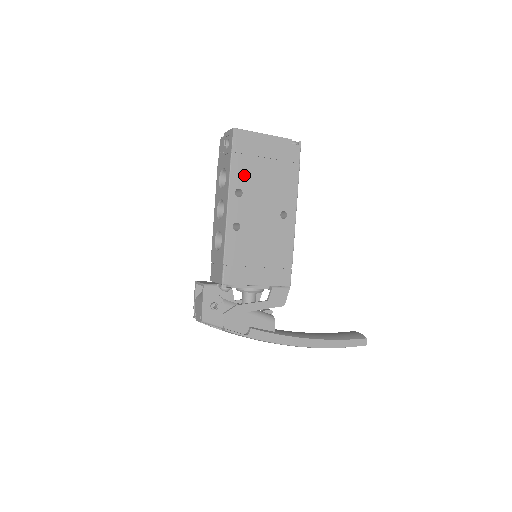
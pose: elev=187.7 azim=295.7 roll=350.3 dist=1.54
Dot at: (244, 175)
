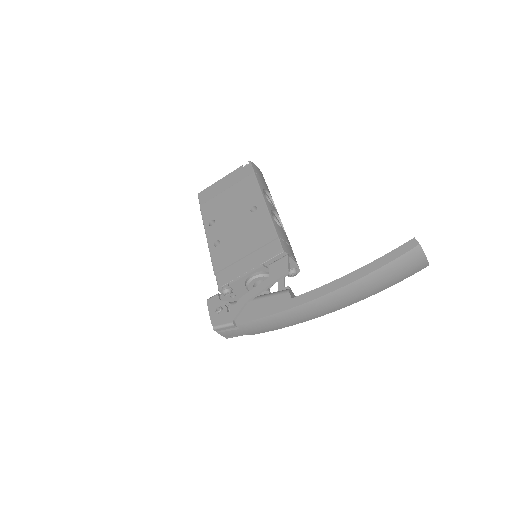
Dot at: (213, 211)
